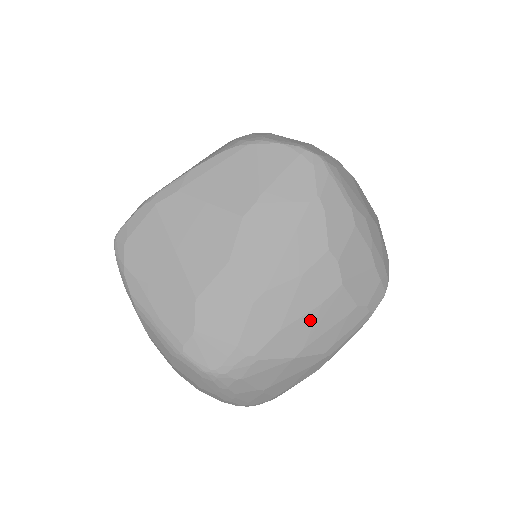
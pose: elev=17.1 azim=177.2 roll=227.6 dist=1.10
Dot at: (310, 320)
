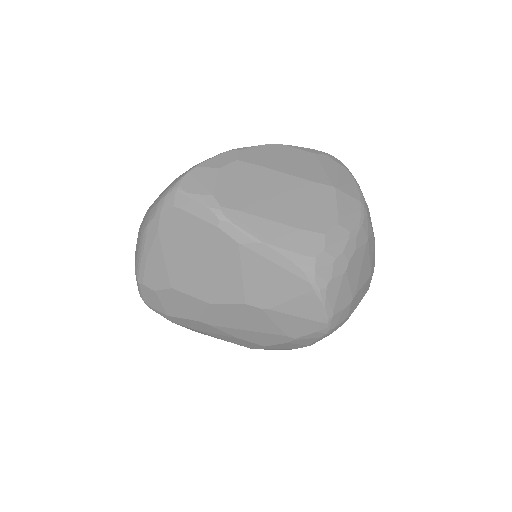
Dot at: (218, 338)
